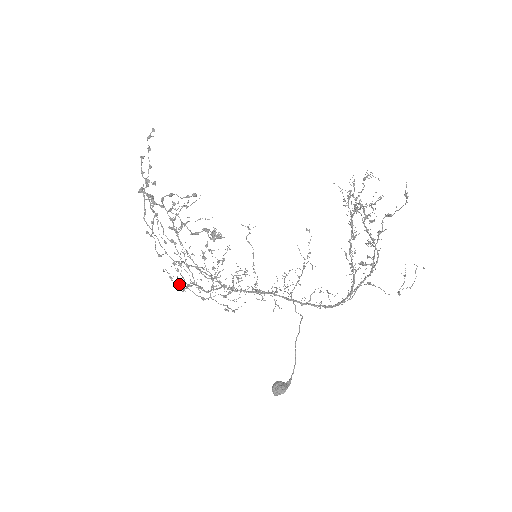
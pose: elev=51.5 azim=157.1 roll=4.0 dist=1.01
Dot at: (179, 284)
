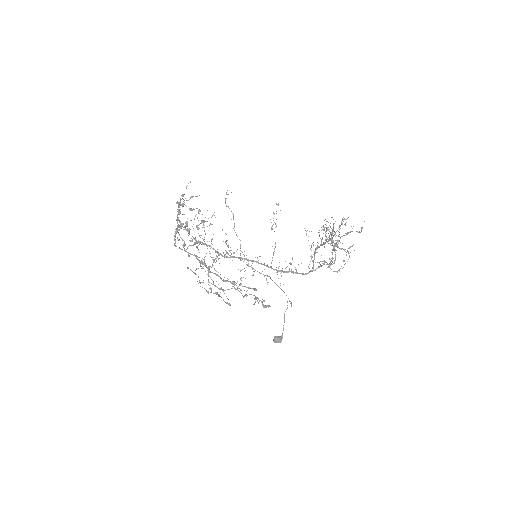
Dot at: occluded
